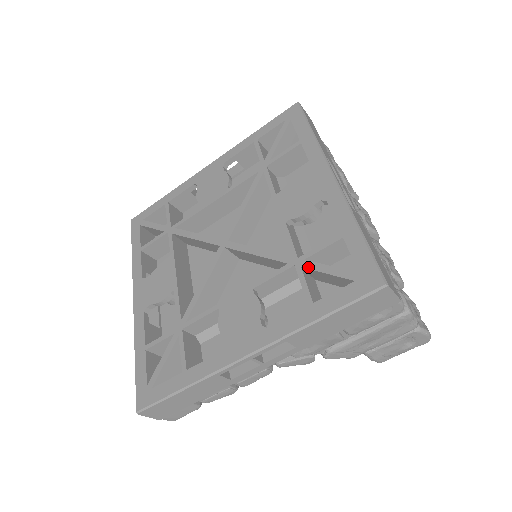
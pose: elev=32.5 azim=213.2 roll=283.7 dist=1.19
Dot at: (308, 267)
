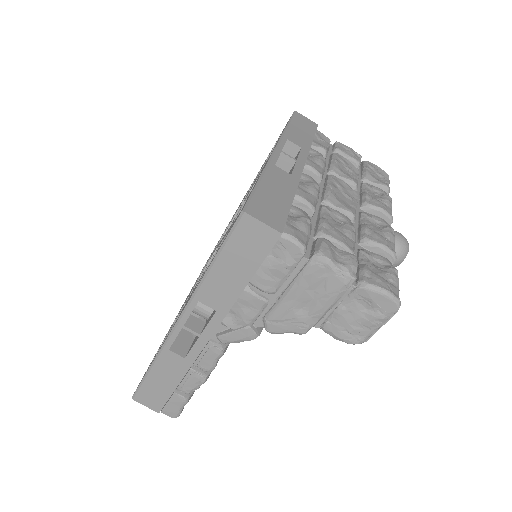
Dot at: (228, 230)
